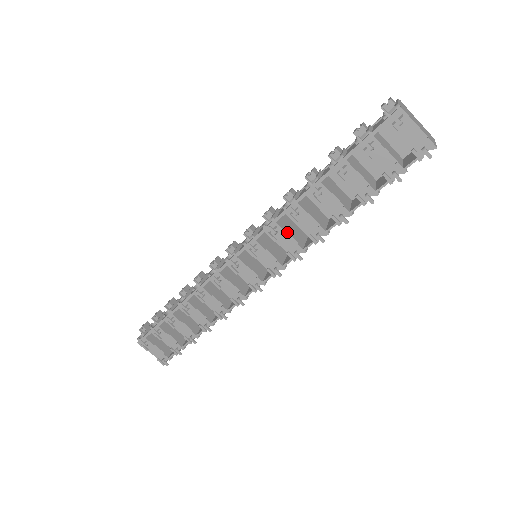
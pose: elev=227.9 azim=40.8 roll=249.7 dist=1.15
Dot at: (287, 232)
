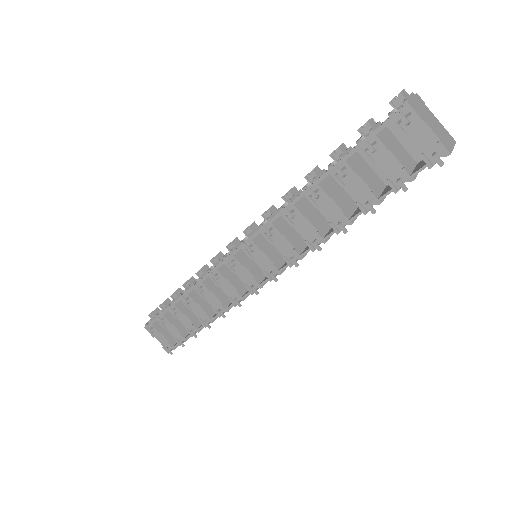
Dot at: (283, 235)
